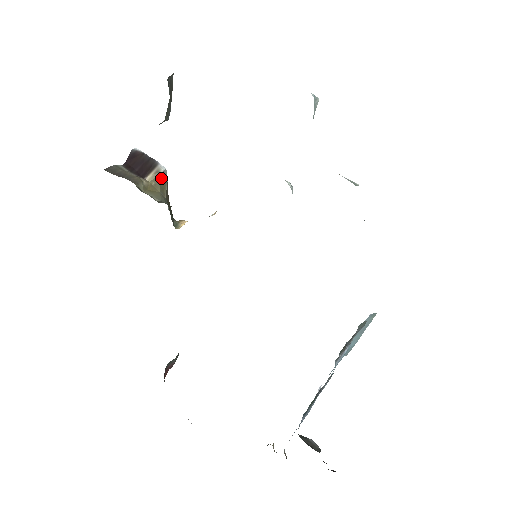
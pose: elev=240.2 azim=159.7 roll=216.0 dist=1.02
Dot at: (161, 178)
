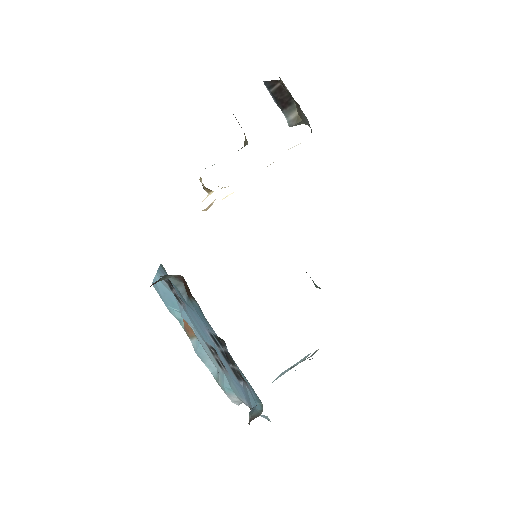
Dot at: (245, 145)
